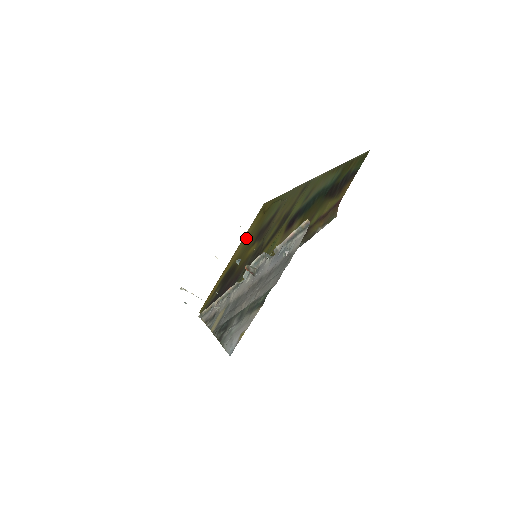
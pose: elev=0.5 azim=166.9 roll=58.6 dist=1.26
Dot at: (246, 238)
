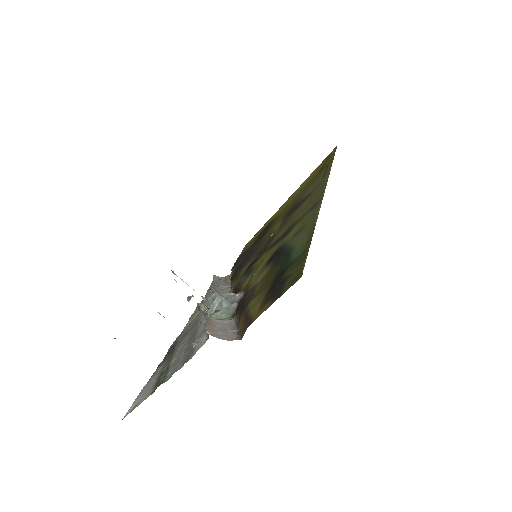
Dot at: (299, 189)
